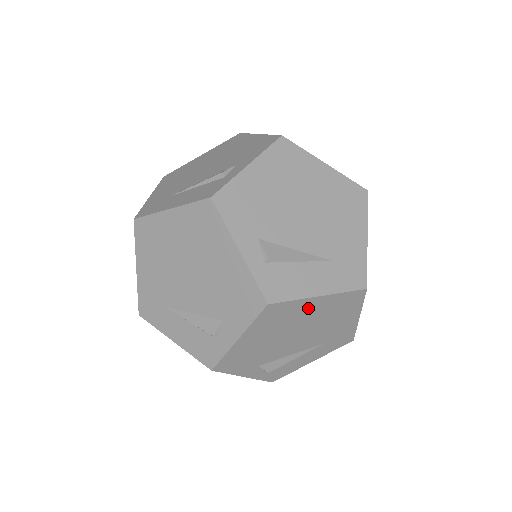
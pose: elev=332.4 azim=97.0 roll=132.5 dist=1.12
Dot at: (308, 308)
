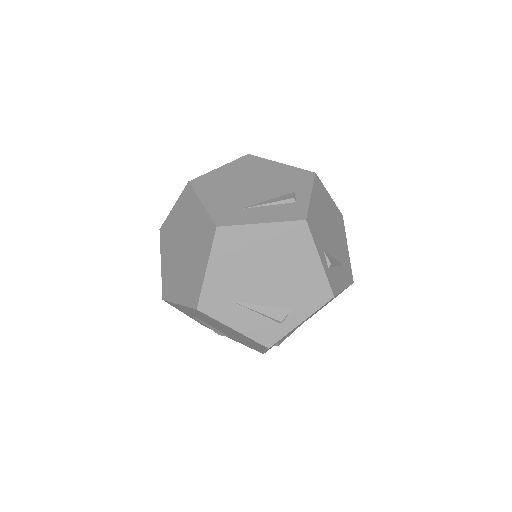
Dot at: (328, 202)
